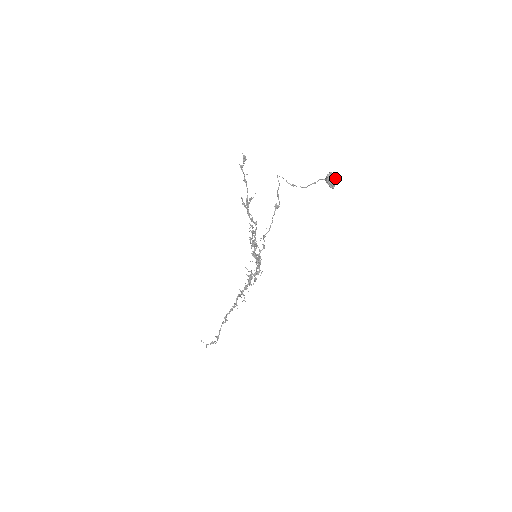
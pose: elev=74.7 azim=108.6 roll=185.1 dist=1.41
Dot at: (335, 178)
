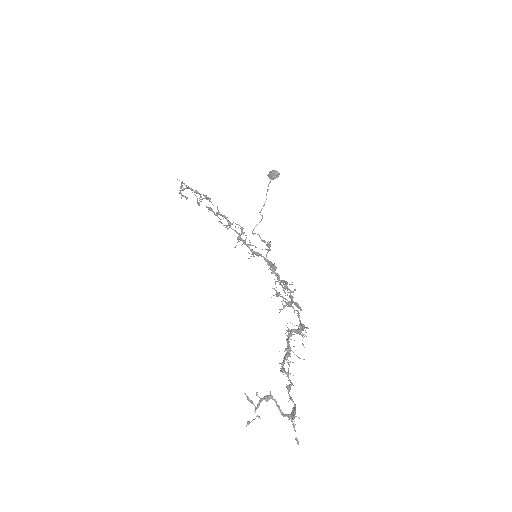
Dot at: occluded
